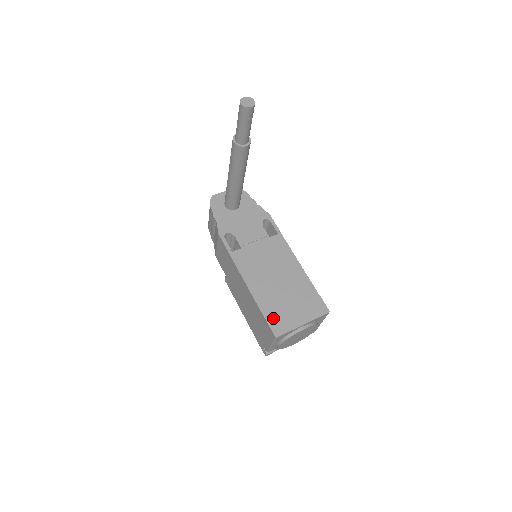
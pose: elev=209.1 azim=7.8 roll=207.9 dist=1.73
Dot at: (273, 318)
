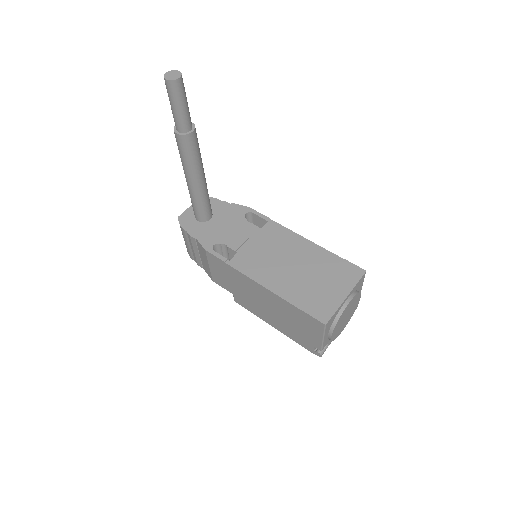
Dot at: (311, 306)
